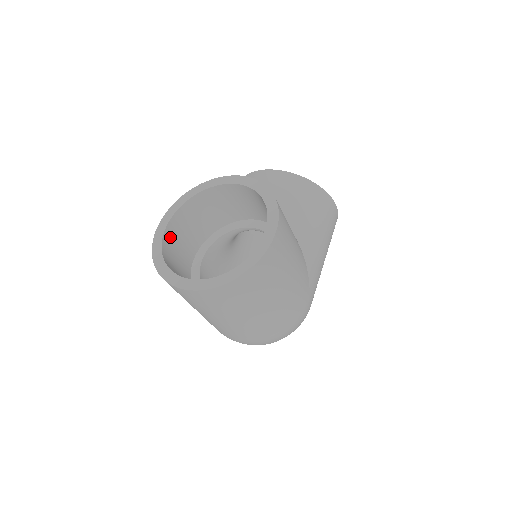
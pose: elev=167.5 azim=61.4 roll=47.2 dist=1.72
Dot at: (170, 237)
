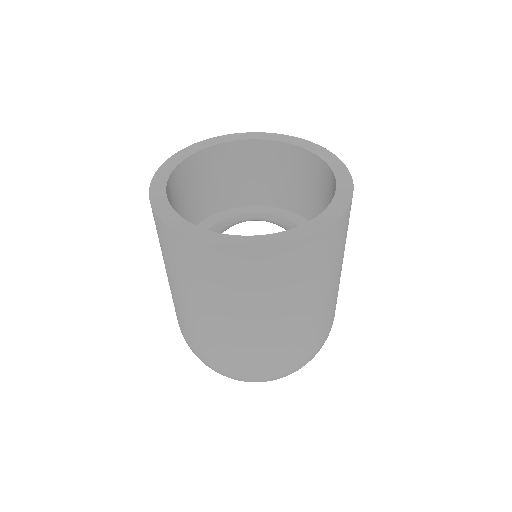
Dot at: occluded
